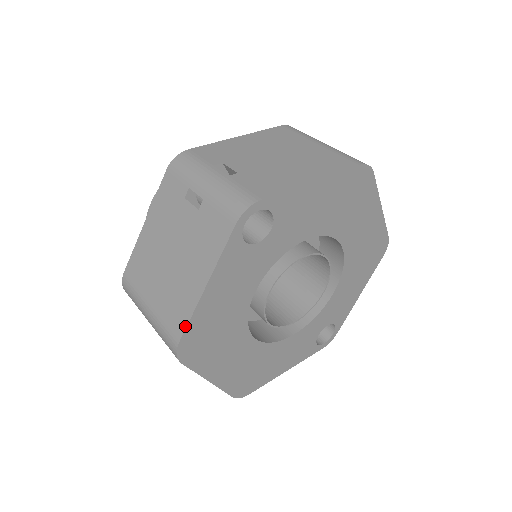
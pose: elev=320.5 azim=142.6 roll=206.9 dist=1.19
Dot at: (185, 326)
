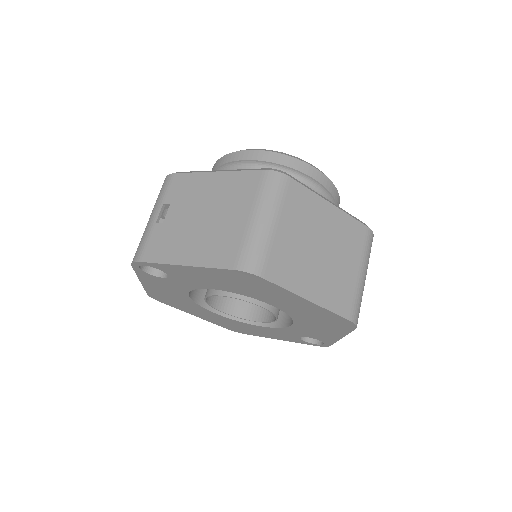
Dot at: (145, 290)
